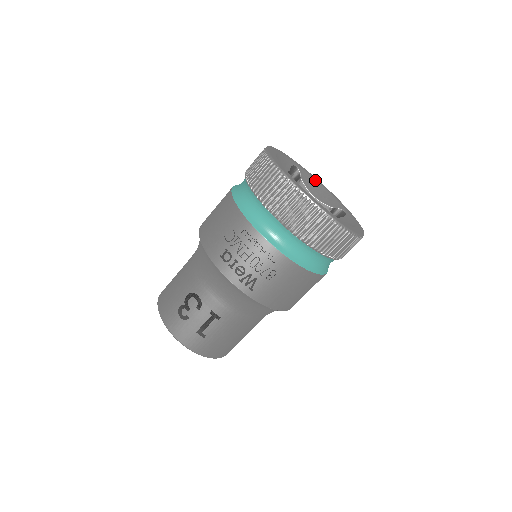
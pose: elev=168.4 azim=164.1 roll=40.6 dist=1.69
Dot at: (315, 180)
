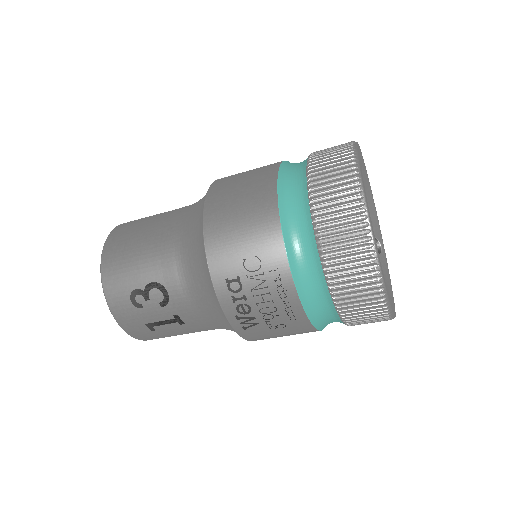
Dot at: (369, 188)
